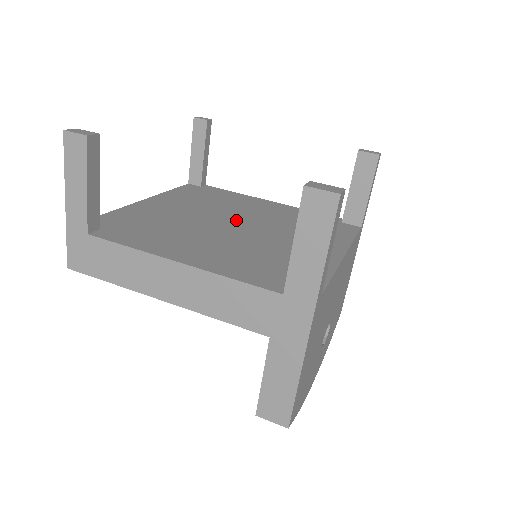
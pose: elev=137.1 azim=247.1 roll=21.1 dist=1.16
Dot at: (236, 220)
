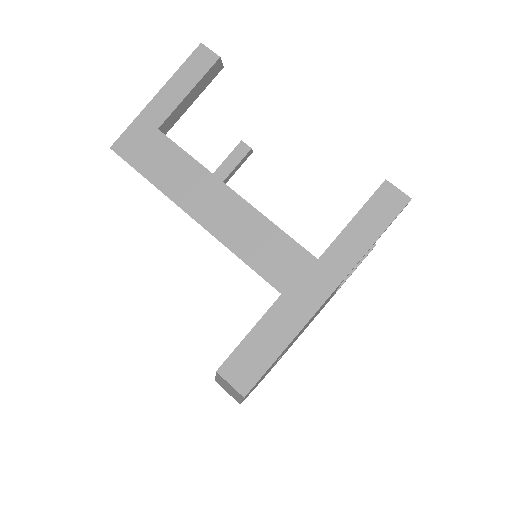
Dot at: occluded
